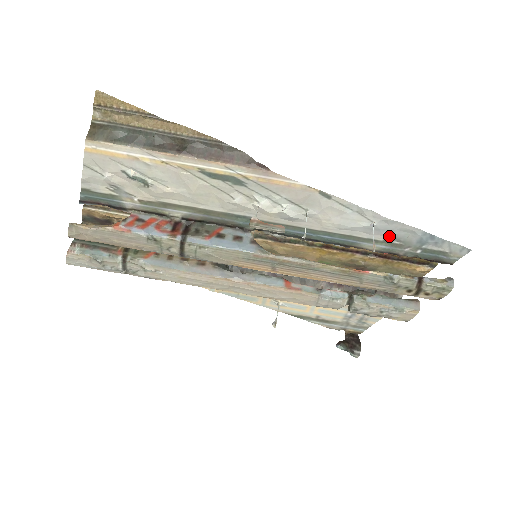
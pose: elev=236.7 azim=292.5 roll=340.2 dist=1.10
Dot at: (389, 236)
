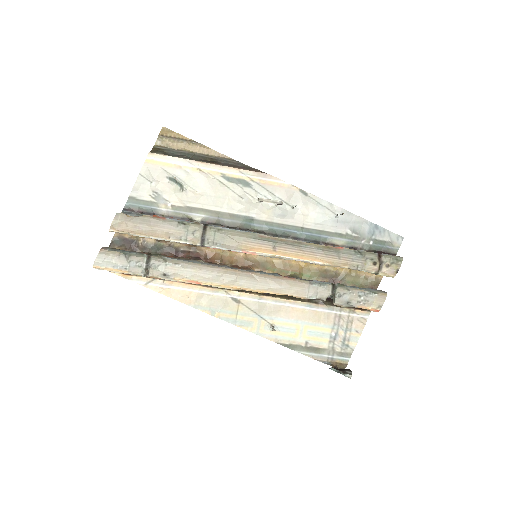
Dot at: (349, 229)
